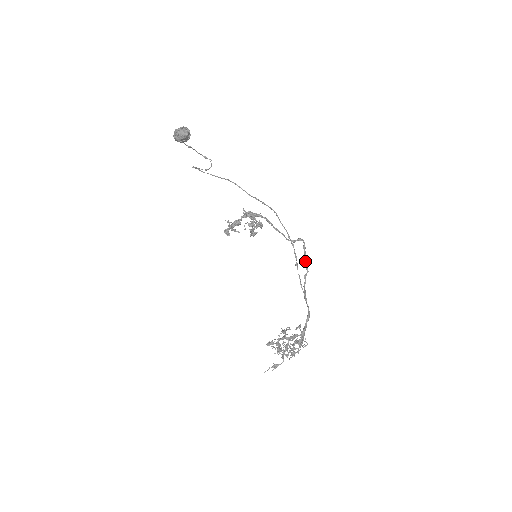
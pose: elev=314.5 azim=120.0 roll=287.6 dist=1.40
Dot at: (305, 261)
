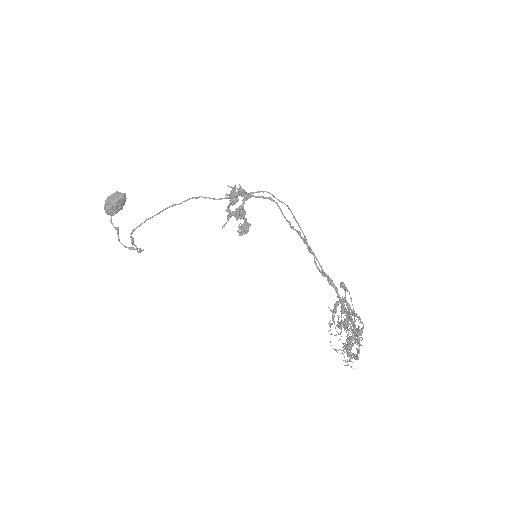
Dot at: (307, 245)
